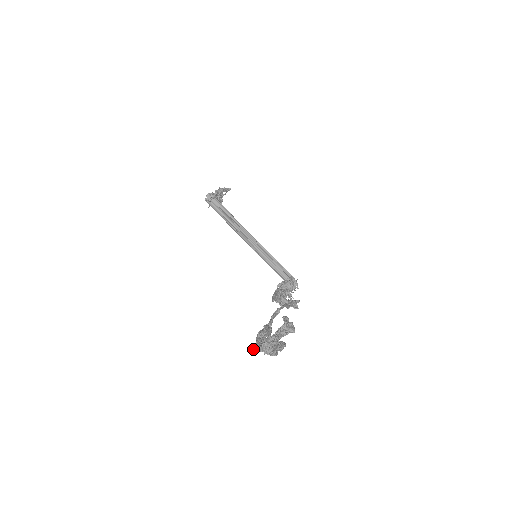
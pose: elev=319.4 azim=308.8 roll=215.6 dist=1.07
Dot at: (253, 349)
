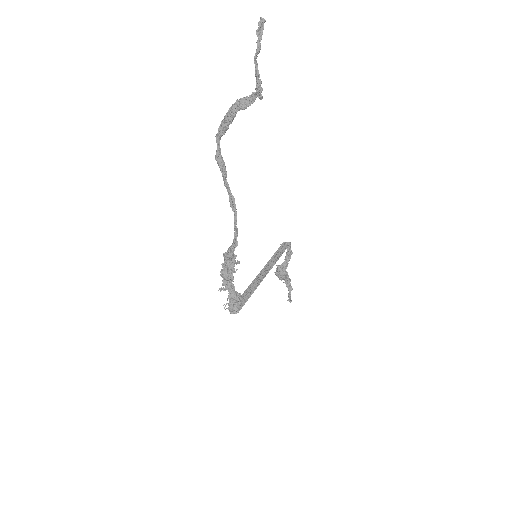
Dot at: (224, 121)
